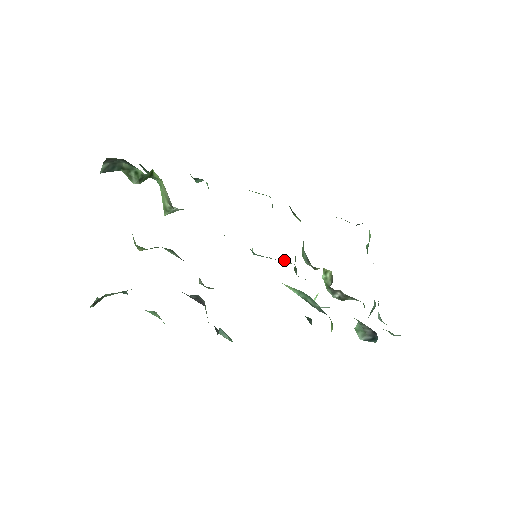
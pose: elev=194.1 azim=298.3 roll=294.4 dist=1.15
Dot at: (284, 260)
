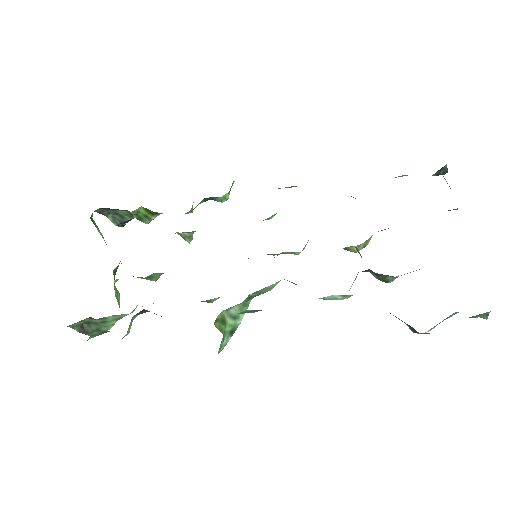
Dot at: occluded
